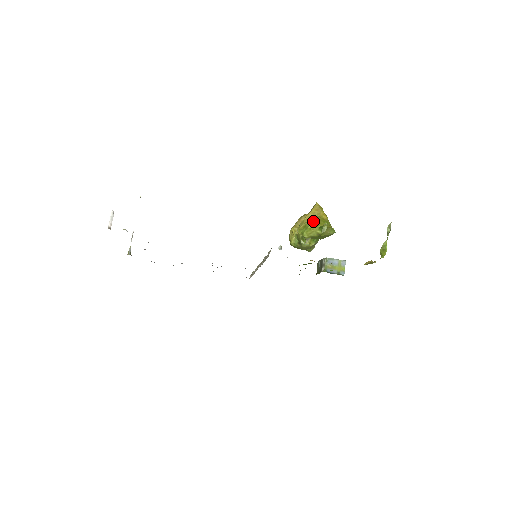
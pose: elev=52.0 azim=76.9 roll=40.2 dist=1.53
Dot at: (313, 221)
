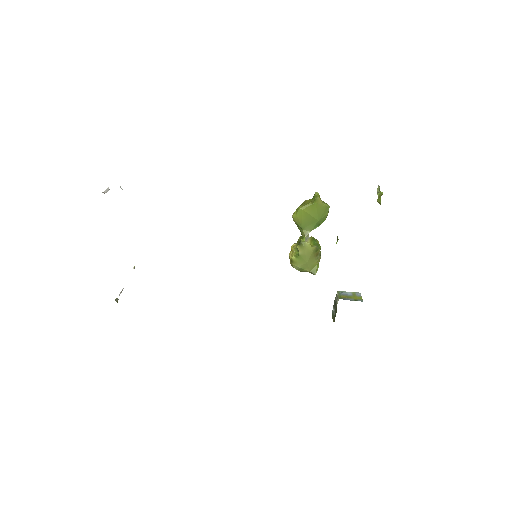
Dot at: (305, 200)
